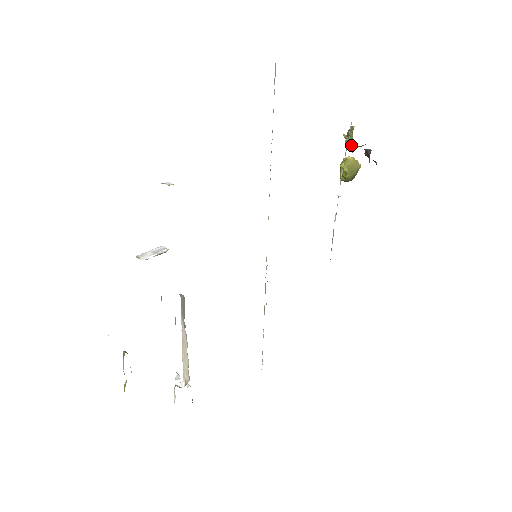
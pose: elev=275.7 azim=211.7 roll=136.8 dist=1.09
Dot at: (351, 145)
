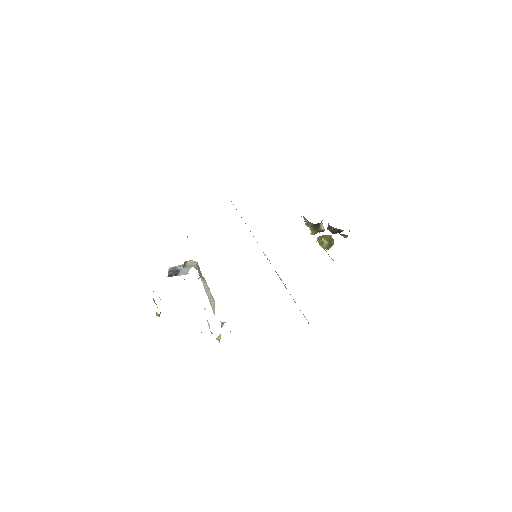
Dot at: (308, 221)
